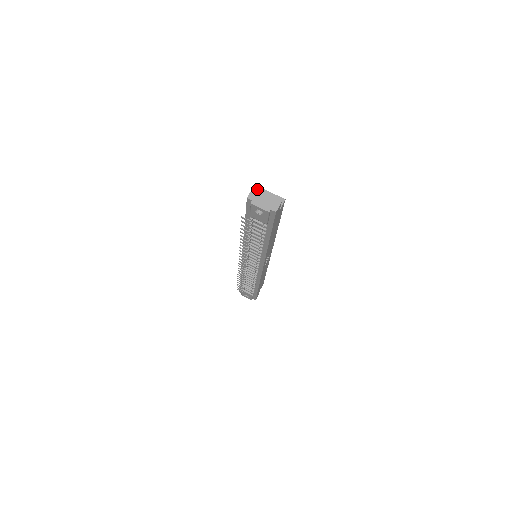
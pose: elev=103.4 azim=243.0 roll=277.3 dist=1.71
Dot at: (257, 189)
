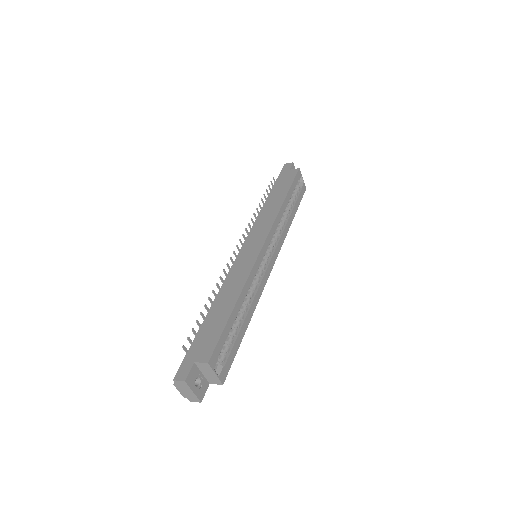
Dot at: (205, 363)
